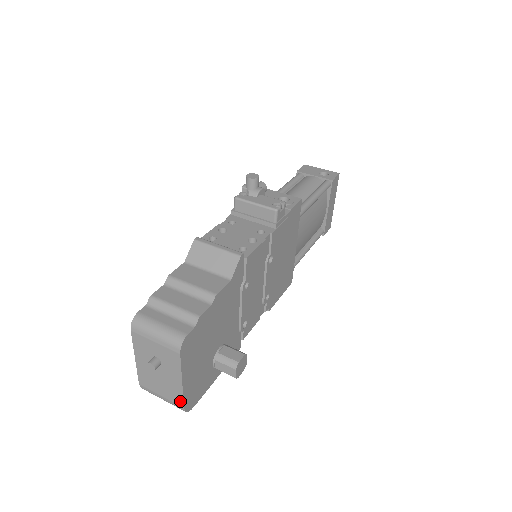
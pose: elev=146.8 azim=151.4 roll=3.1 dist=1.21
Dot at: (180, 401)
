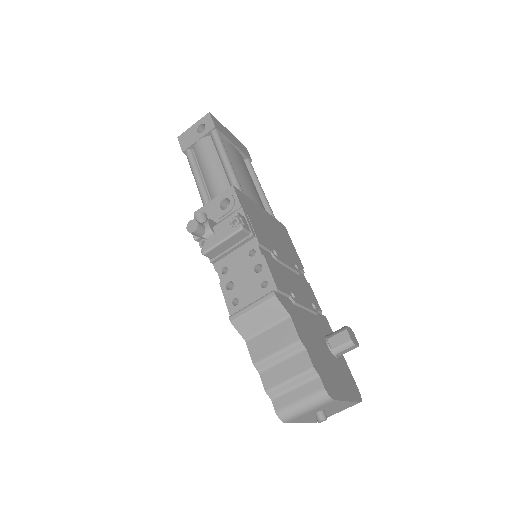
Dot at: (354, 404)
